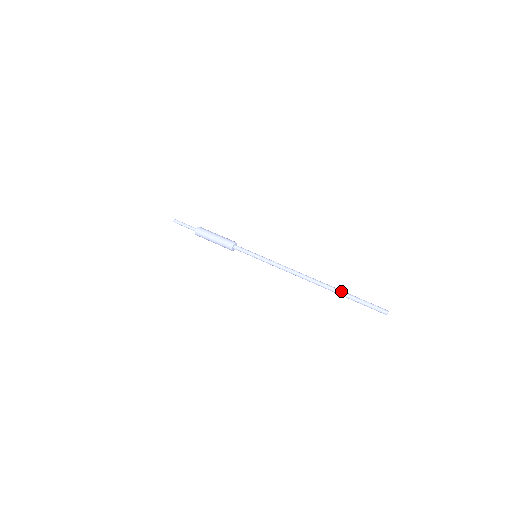
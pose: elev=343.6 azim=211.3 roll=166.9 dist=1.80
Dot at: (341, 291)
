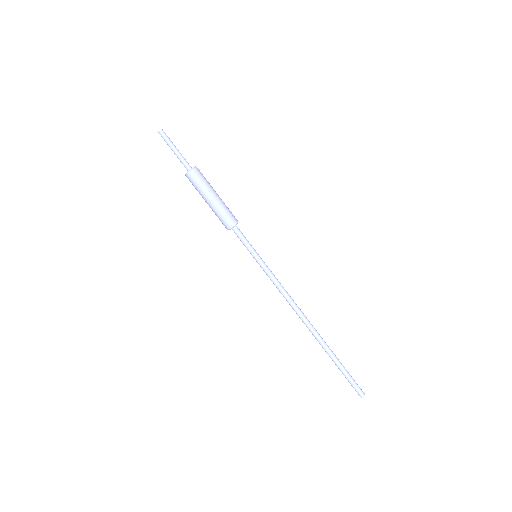
Dot at: (332, 353)
